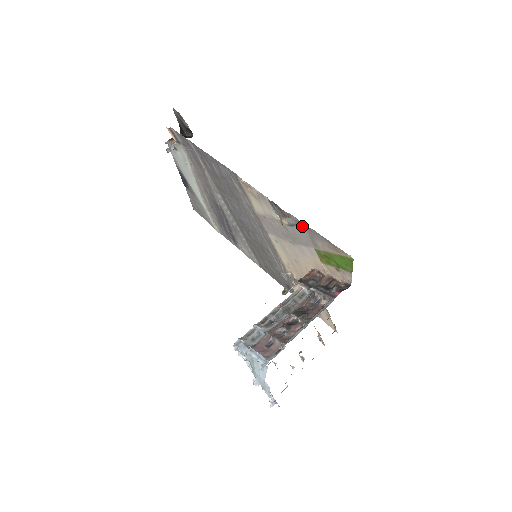
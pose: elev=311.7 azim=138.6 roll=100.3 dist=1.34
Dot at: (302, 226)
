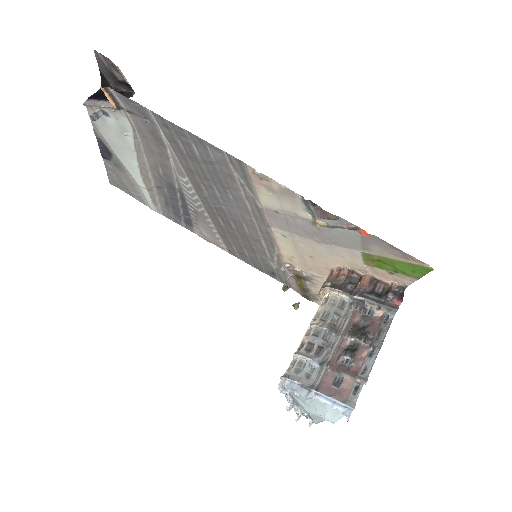
Dot at: (354, 230)
